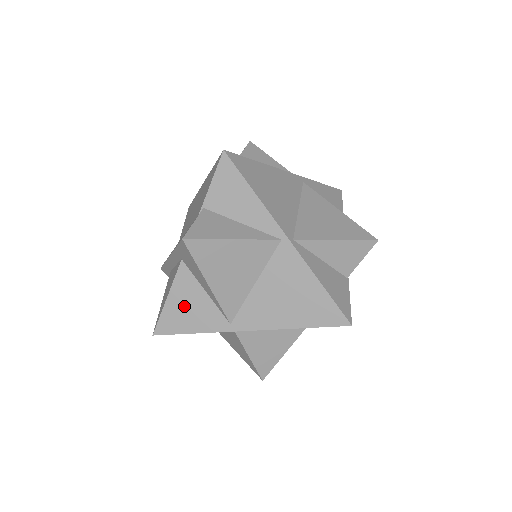
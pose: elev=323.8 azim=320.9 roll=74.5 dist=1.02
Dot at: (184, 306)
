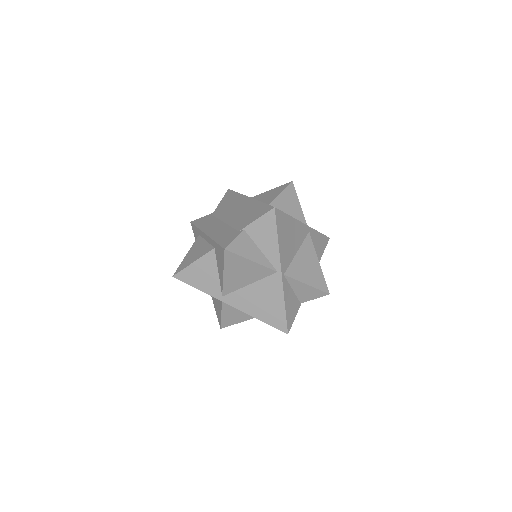
Dot at: (201, 272)
